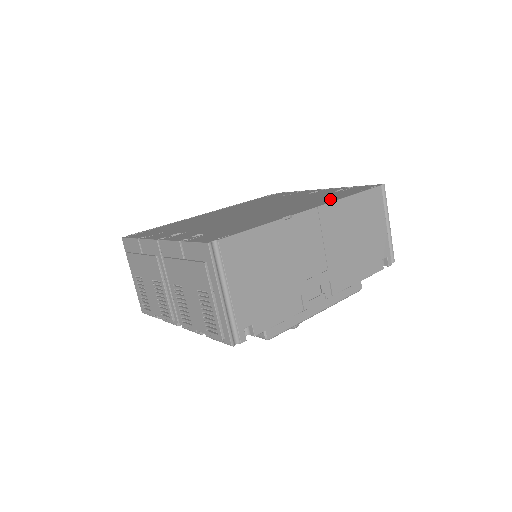
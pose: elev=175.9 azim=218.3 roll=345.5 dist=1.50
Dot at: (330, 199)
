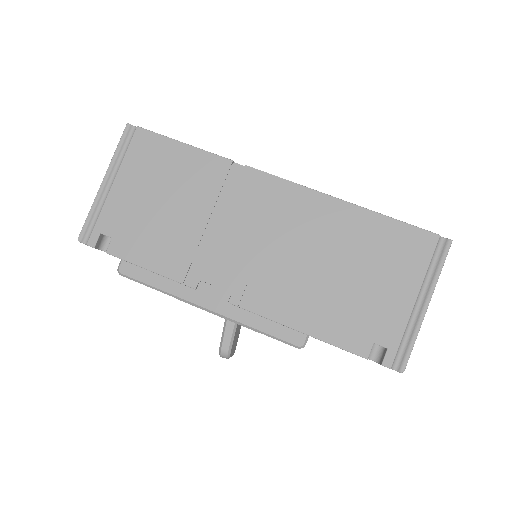
Dot at: occluded
